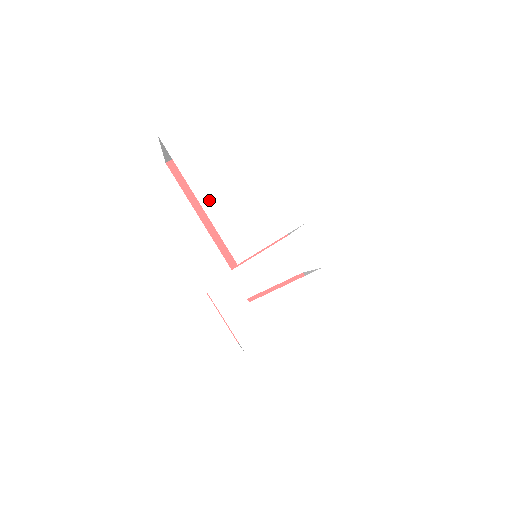
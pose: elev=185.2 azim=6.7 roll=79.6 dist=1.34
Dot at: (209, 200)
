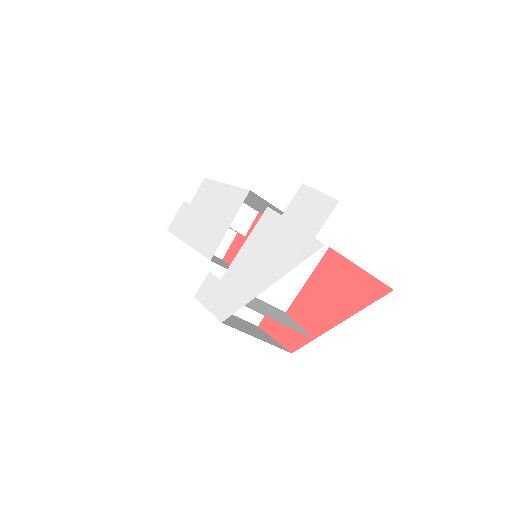
Dot at: (192, 237)
